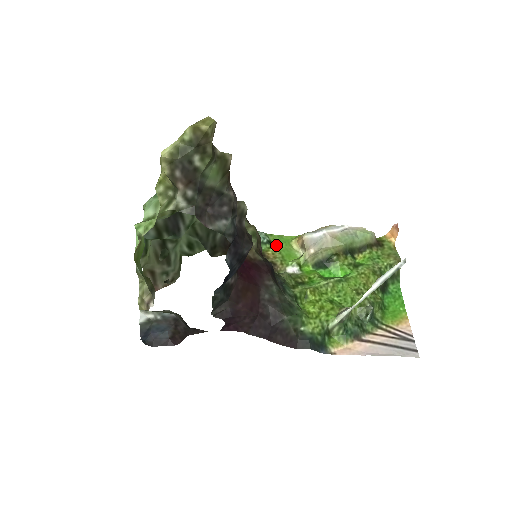
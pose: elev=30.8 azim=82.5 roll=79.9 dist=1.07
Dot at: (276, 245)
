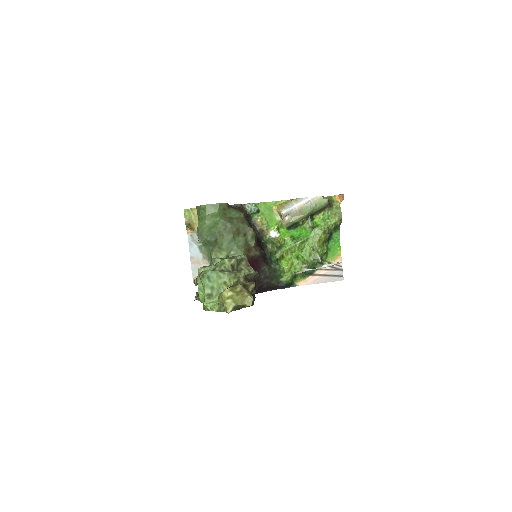
Dot at: (262, 212)
